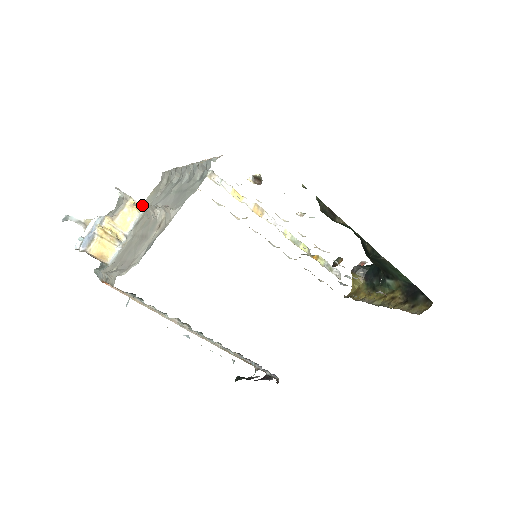
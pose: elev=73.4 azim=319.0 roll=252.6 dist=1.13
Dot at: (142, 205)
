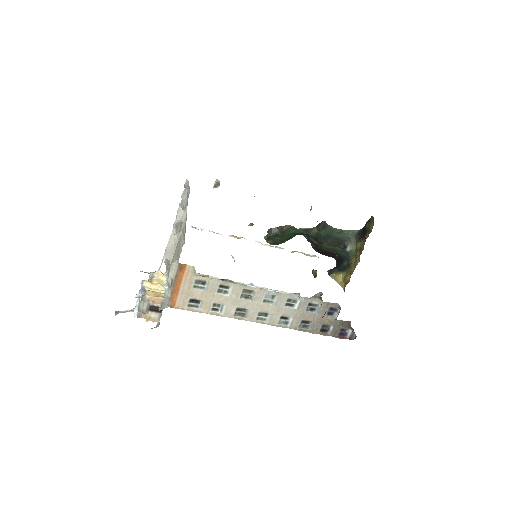
Dot at: (164, 253)
